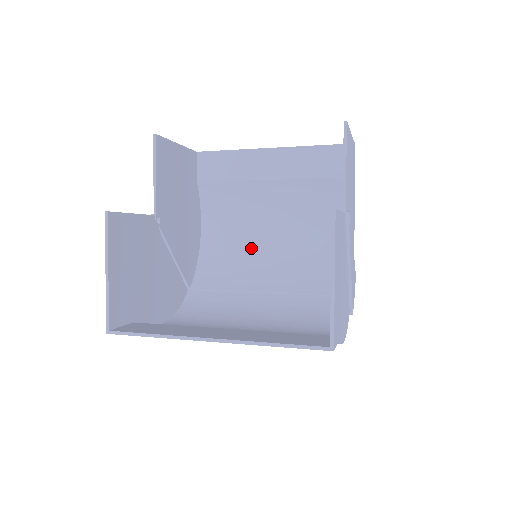
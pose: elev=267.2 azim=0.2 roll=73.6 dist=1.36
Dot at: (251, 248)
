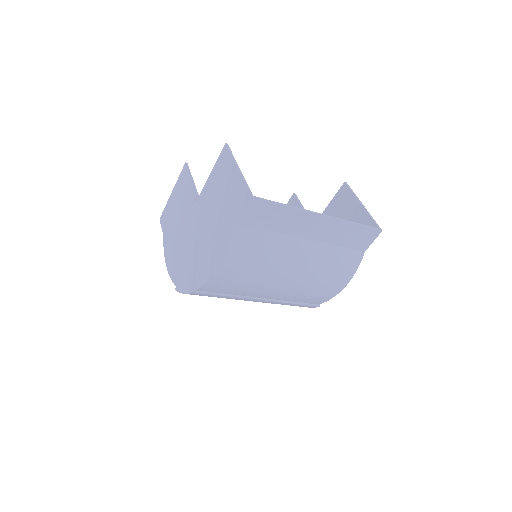
Dot at: occluded
